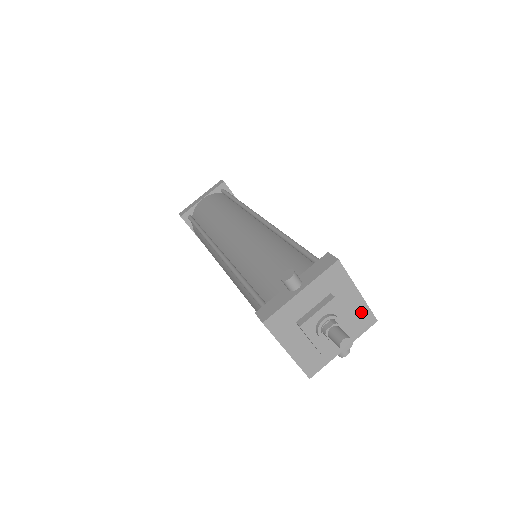
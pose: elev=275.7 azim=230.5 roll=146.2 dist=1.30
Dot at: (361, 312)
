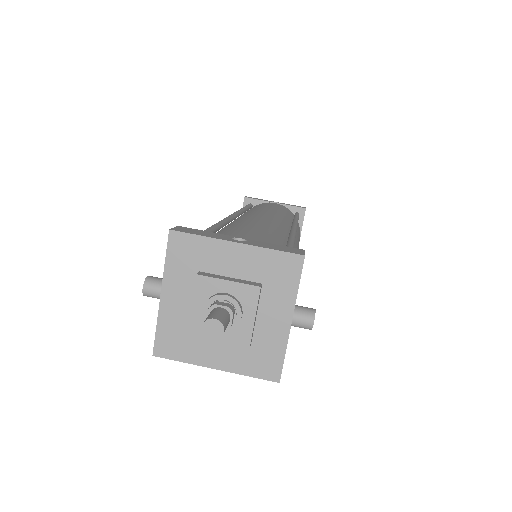
Dot at: (266, 263)
